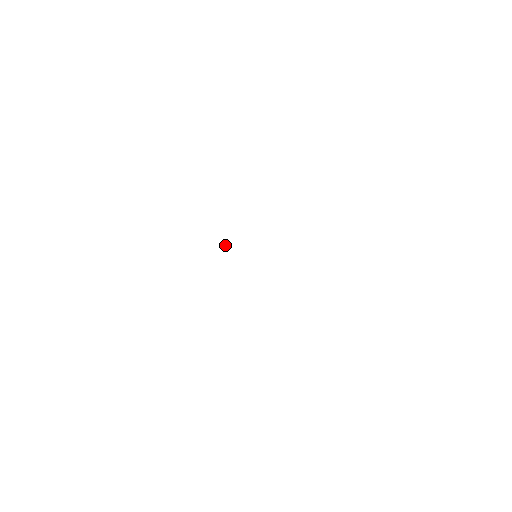
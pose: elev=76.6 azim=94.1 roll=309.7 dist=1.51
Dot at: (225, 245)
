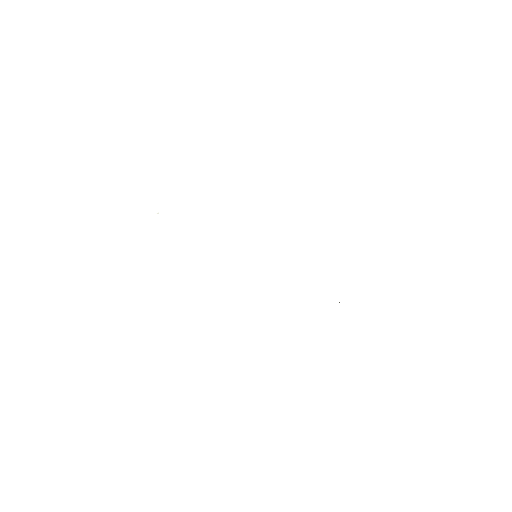
Dot at: occluded
